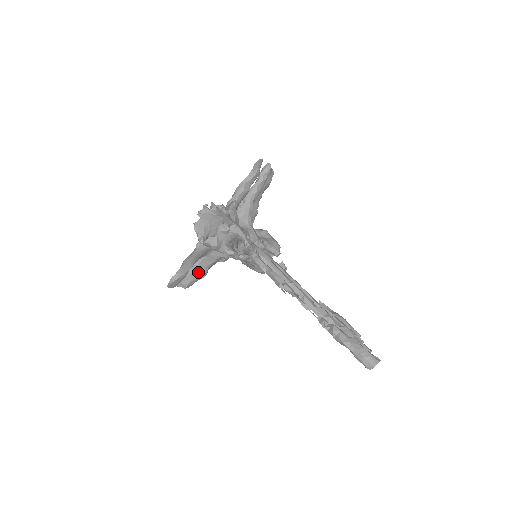
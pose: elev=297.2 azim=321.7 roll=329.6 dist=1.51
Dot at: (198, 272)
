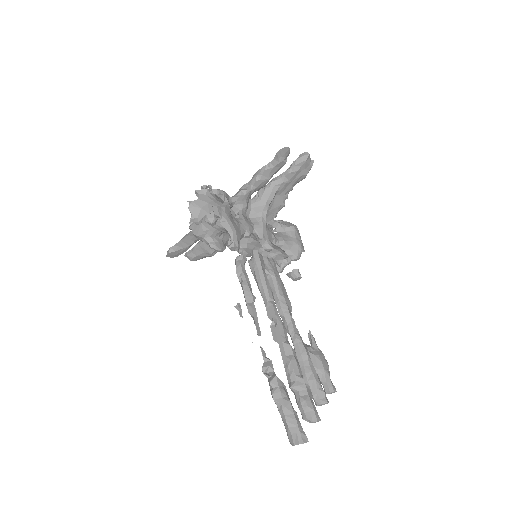
Dot at: (204, 249)
